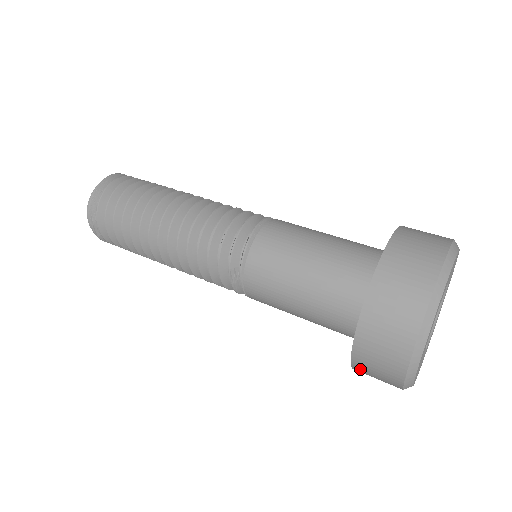
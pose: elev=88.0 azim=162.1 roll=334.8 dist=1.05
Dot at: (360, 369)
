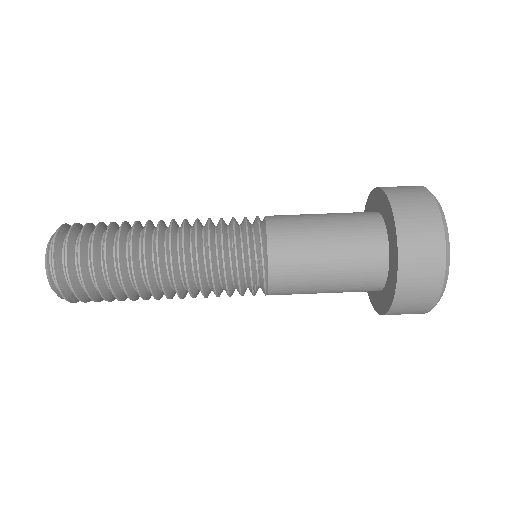
Dot at: occluded
